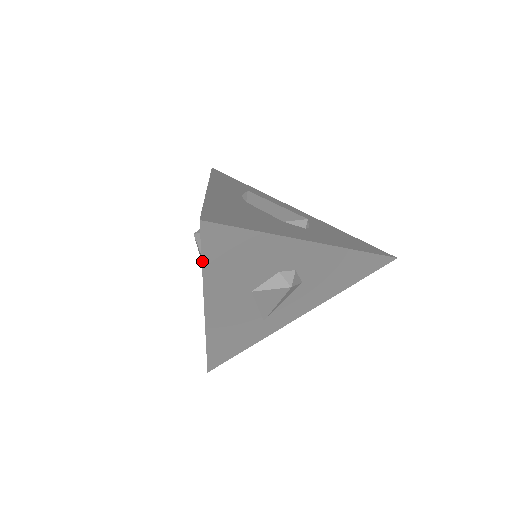
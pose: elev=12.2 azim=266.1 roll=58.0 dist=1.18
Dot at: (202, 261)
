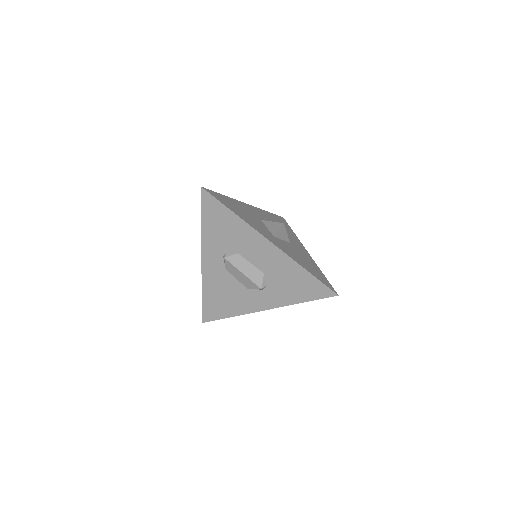
Dot at: occluded
